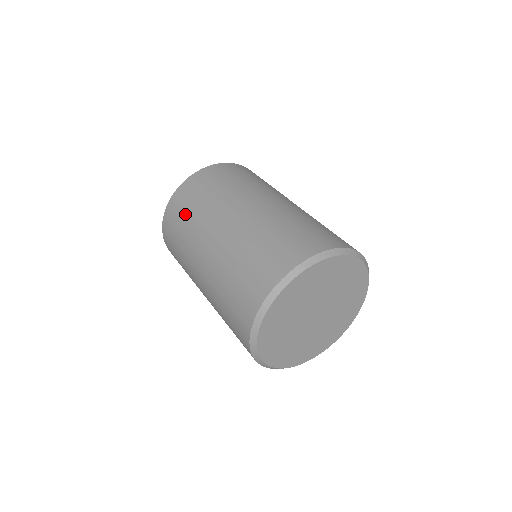
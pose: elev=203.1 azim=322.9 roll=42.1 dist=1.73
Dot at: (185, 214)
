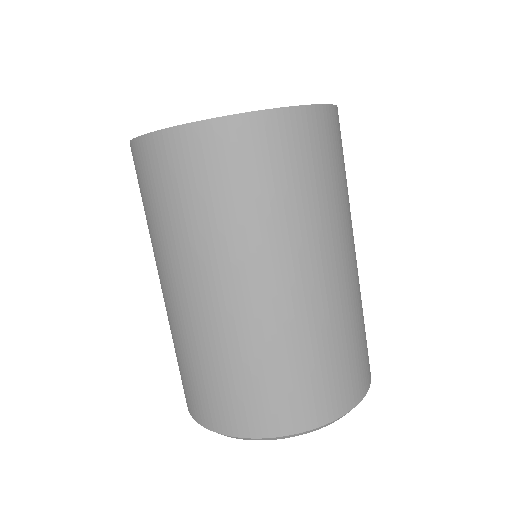
Dot at: (162, 200)
